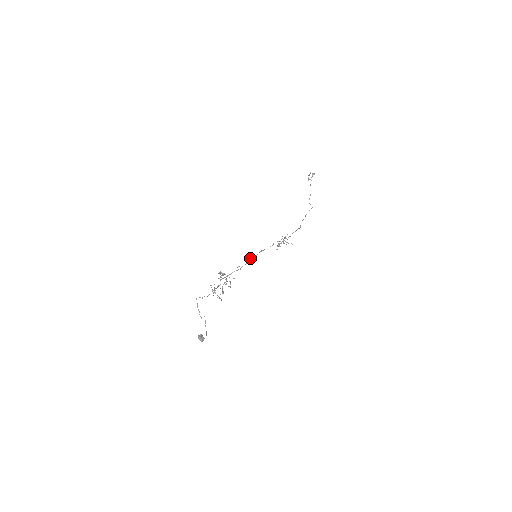
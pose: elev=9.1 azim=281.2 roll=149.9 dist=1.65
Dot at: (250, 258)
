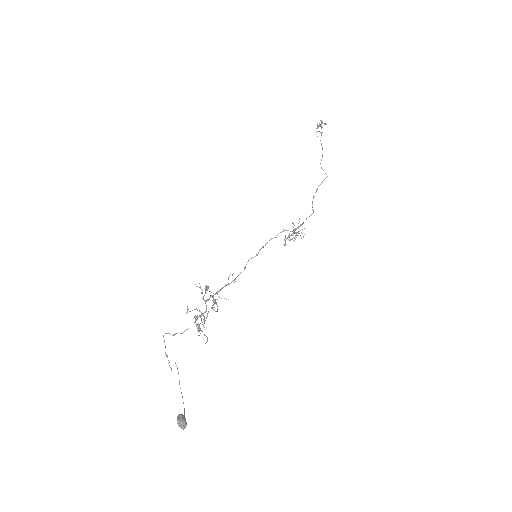
Dot at: (248, 260)
